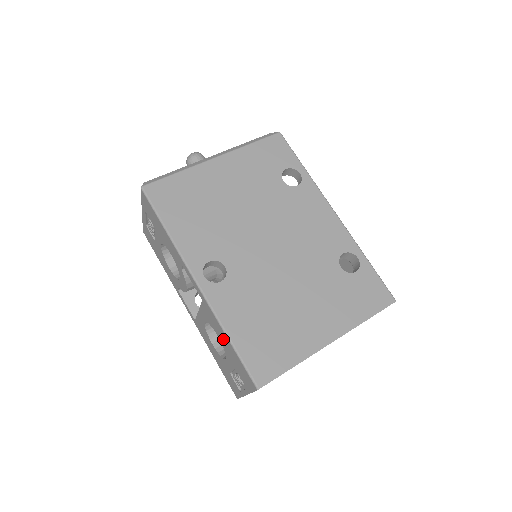
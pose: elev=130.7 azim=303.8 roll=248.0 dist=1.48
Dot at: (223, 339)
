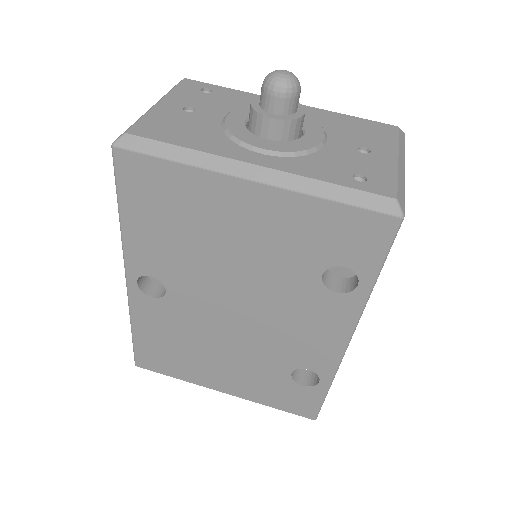
Dot at: occluded
